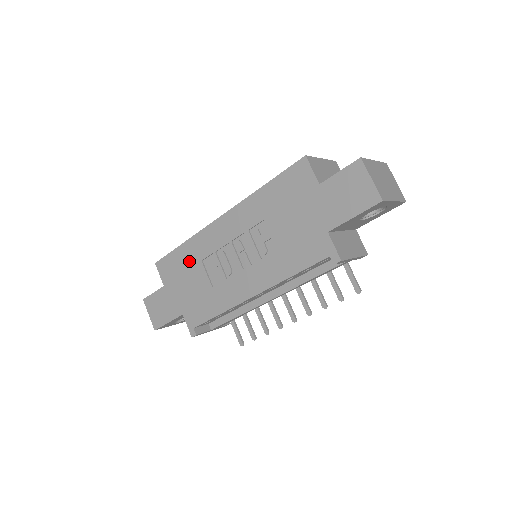
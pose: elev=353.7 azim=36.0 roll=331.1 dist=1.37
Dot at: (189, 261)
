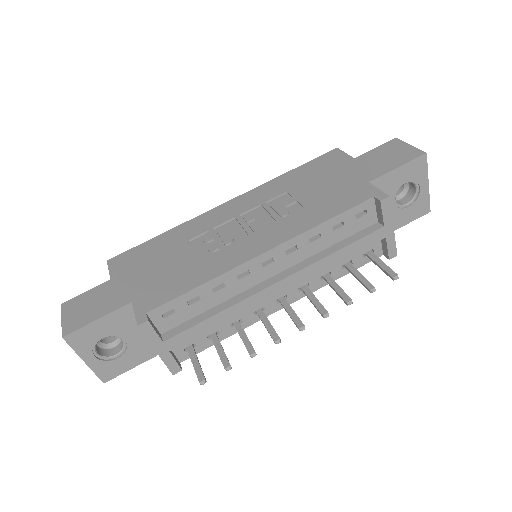
Dot at: (167, 245)
